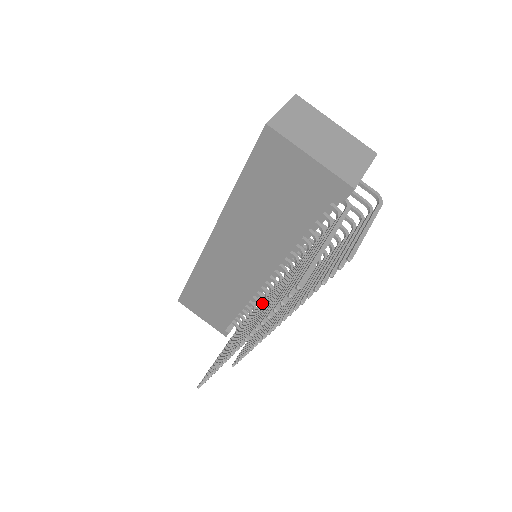
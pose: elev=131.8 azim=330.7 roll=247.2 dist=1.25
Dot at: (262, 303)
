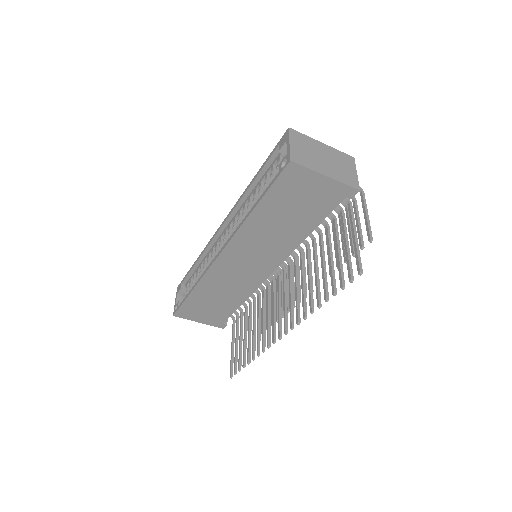
Dot at: (268, 291)
